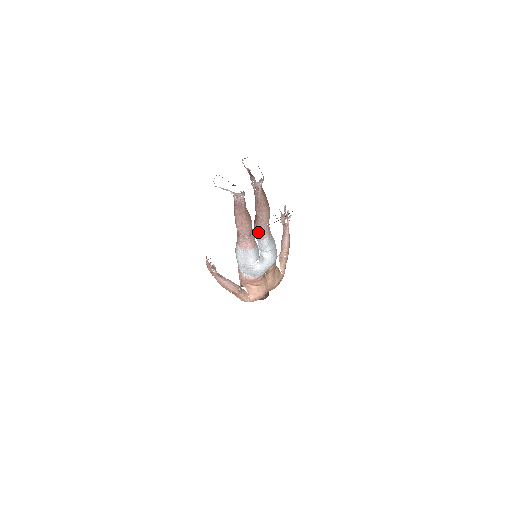
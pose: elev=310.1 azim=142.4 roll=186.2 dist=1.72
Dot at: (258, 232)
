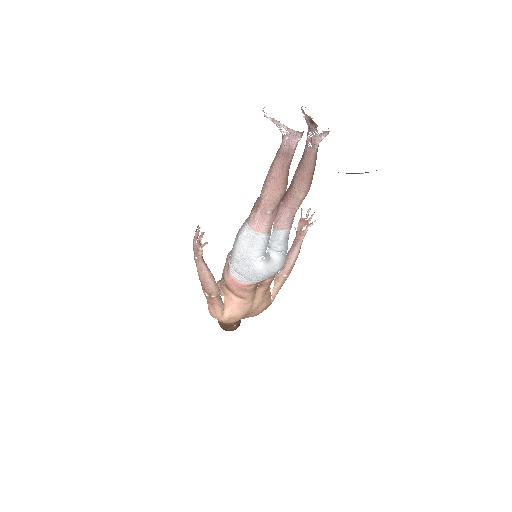
Dot at: (281, 215)
